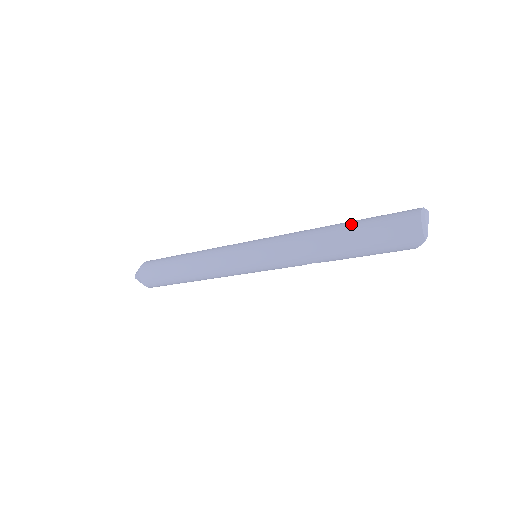
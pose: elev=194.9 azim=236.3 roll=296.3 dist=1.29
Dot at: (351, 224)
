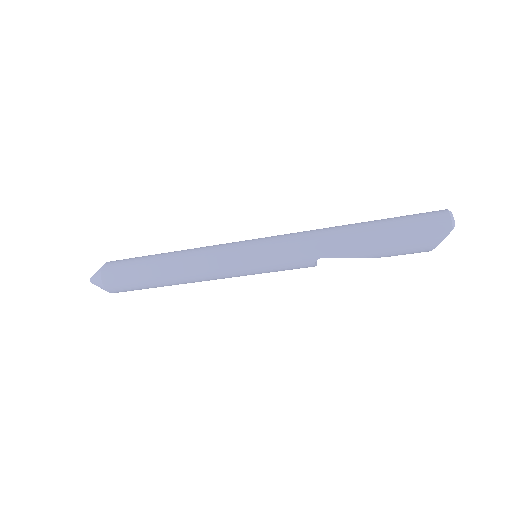
Dot at: occluded
